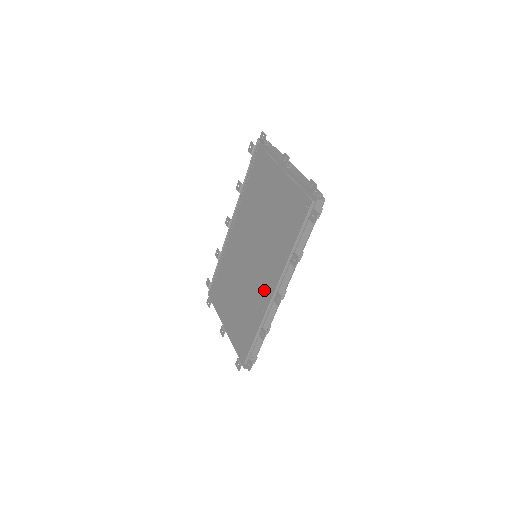
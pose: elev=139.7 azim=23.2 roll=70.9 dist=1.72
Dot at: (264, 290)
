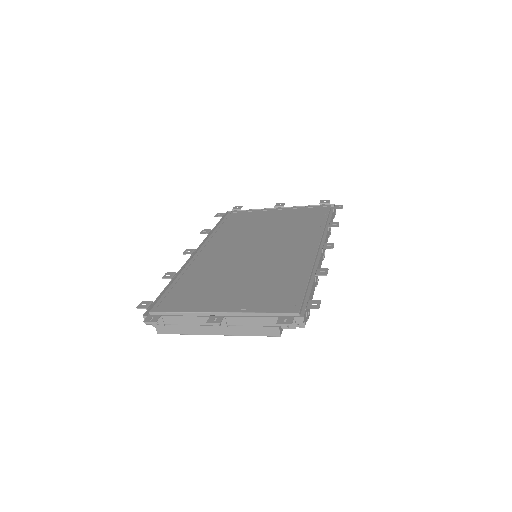
Dot at: (299, 253)
